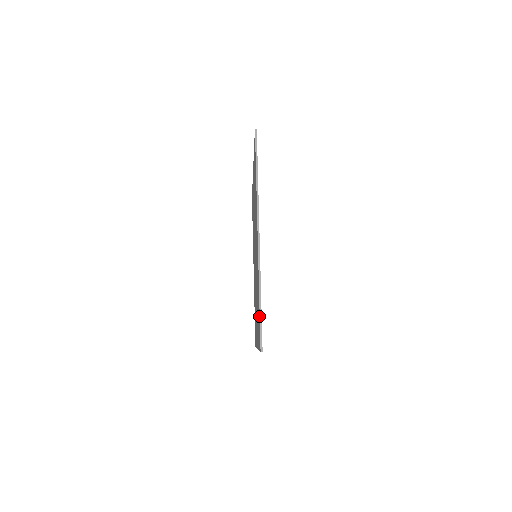
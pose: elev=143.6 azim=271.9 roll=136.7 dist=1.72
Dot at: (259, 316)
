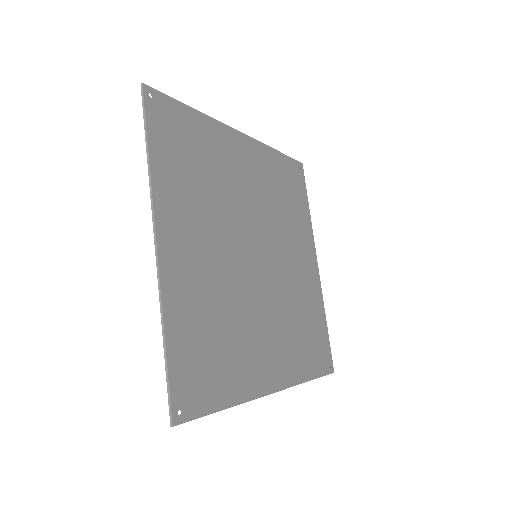
Dot at: (177, 108)
